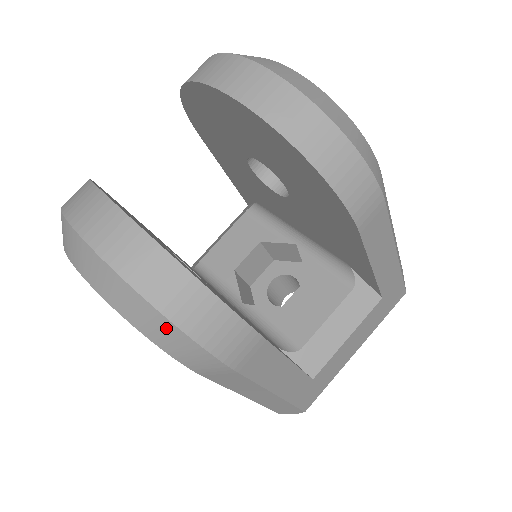
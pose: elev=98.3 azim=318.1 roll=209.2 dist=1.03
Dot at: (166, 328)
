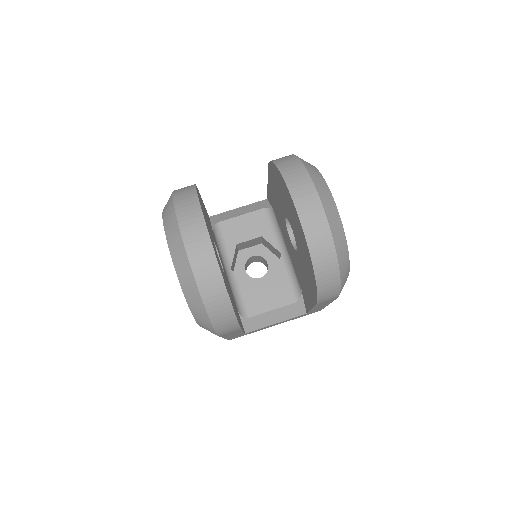
Dot at: (203, 314)
